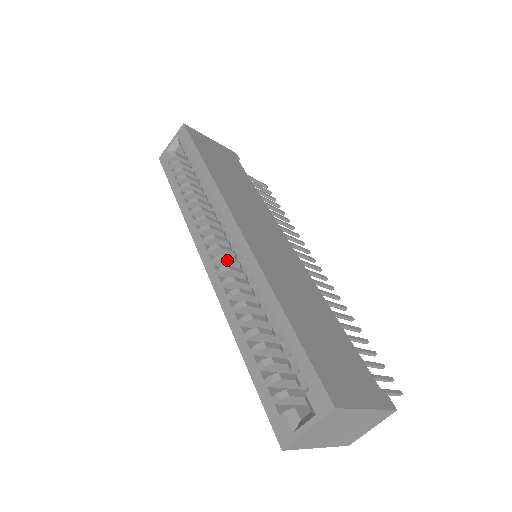
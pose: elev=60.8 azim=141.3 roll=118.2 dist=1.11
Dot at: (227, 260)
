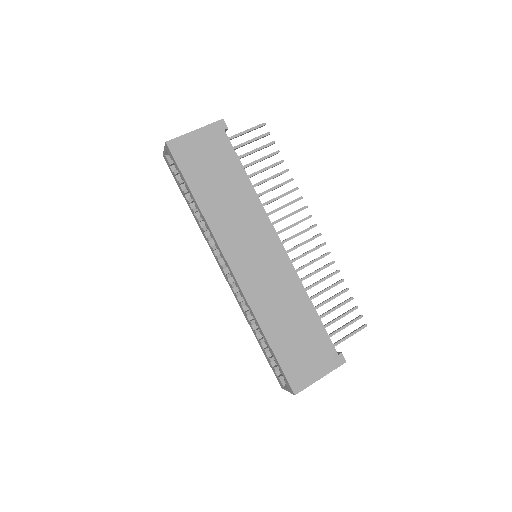
Dot at: occluded
